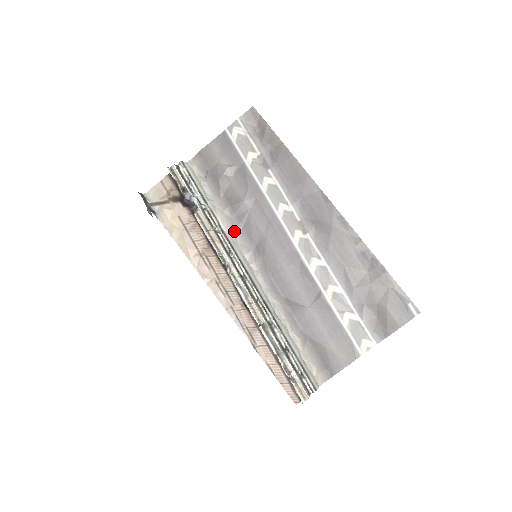
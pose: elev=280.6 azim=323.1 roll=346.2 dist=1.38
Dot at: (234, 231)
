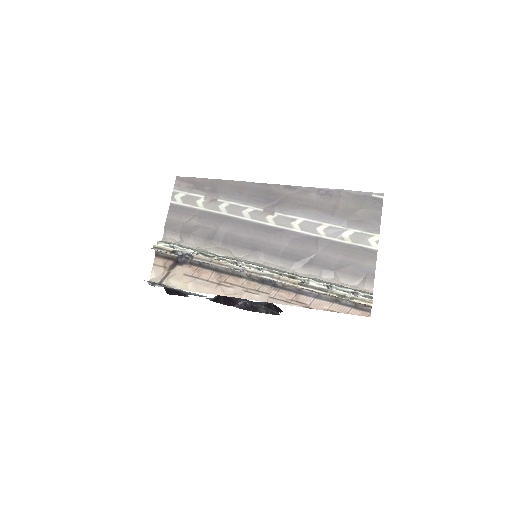
Dot at: (228, 252)
